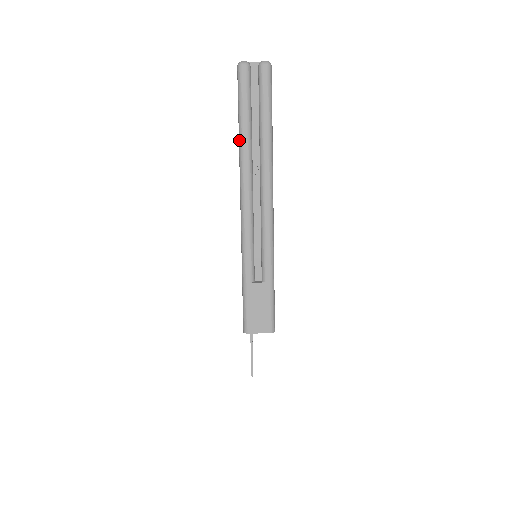
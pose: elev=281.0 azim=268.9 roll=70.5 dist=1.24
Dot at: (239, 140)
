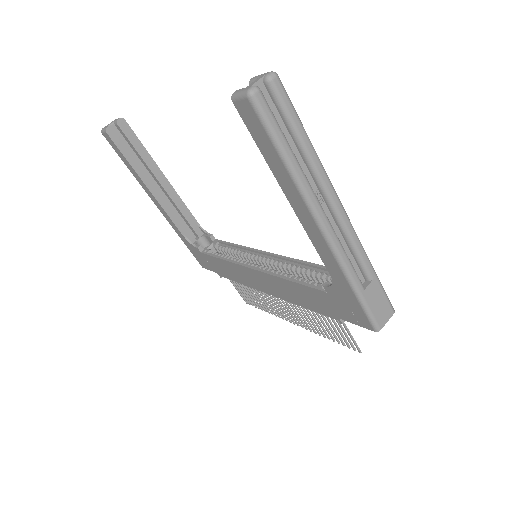
Dot at: (291, 174)
